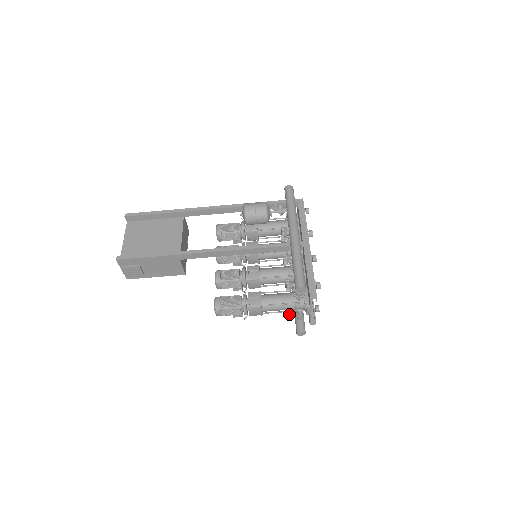
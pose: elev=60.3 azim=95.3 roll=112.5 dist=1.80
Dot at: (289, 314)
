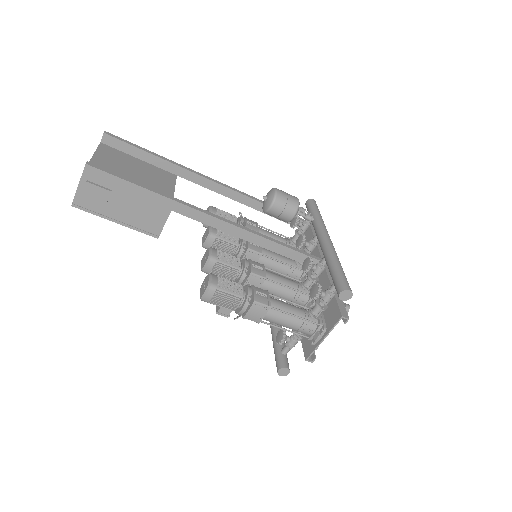
Dot at: (284, 338)
